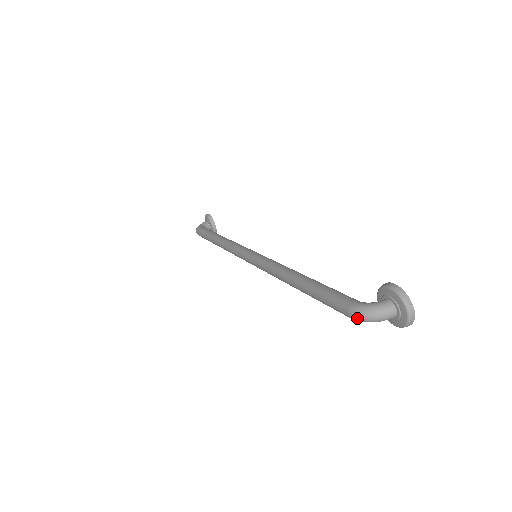
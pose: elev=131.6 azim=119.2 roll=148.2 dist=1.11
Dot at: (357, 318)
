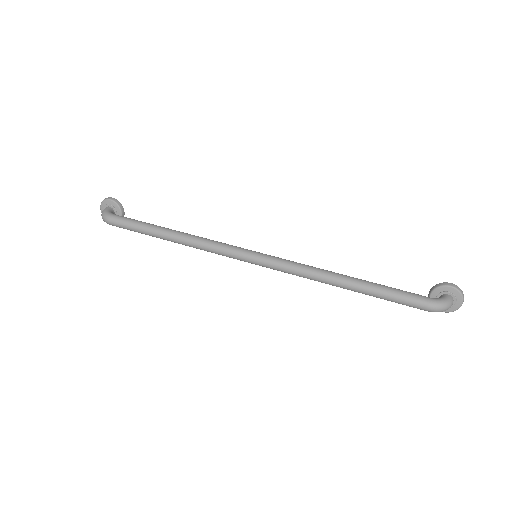
Dot at: (436, 310)
